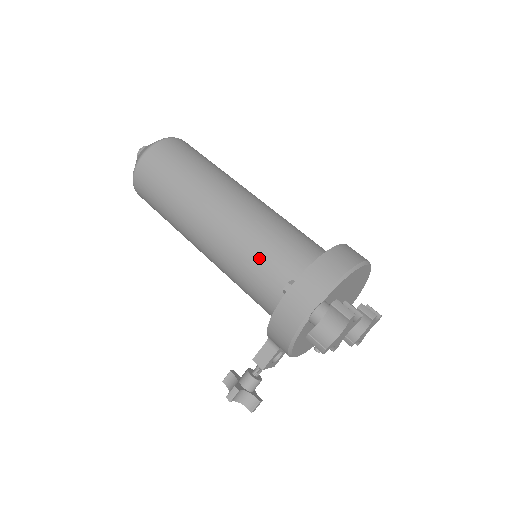
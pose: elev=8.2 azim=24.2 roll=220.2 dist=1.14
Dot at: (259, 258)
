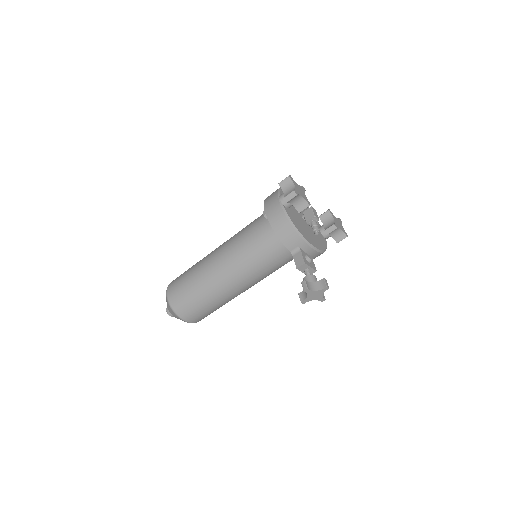
Dot at: (248, 233)
